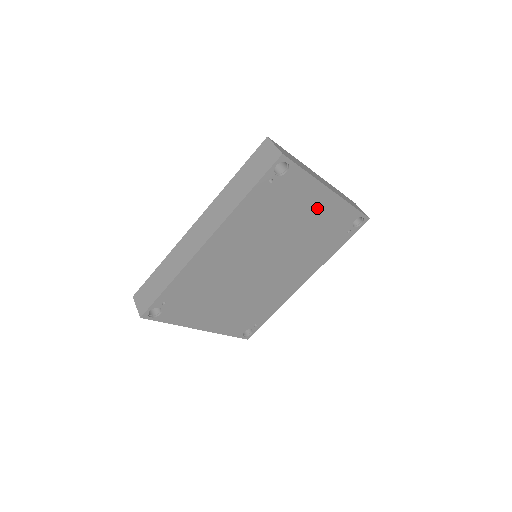
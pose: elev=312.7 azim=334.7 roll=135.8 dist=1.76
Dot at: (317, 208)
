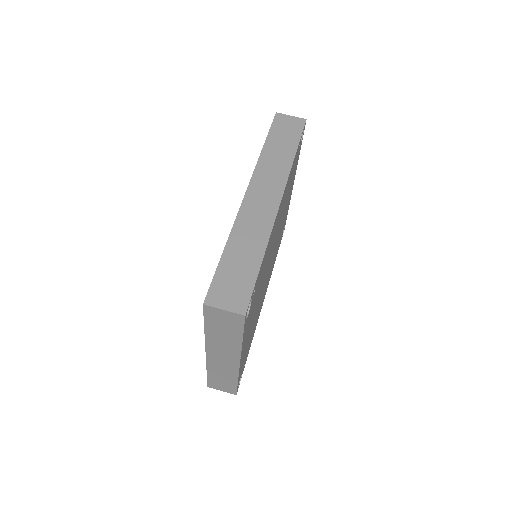
Dot at: occluded
